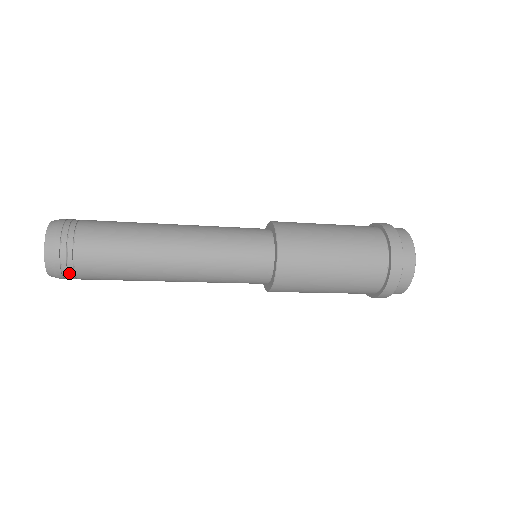
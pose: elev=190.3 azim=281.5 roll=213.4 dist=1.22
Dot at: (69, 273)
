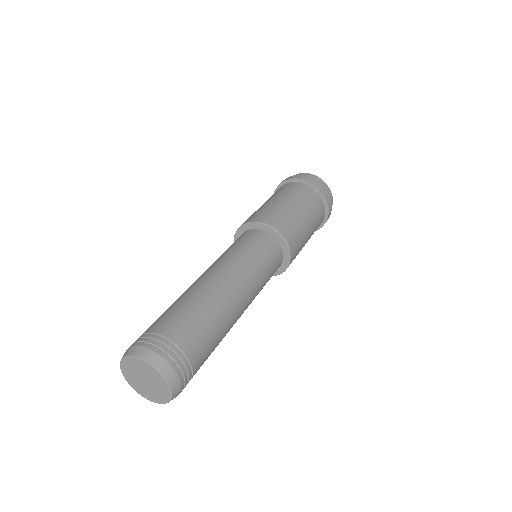
Dot at: (185, 386)
